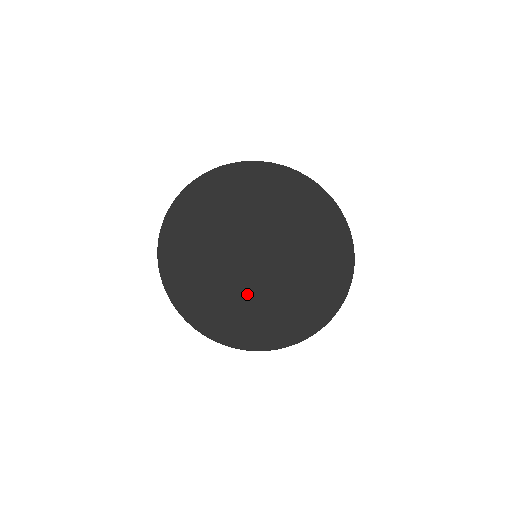
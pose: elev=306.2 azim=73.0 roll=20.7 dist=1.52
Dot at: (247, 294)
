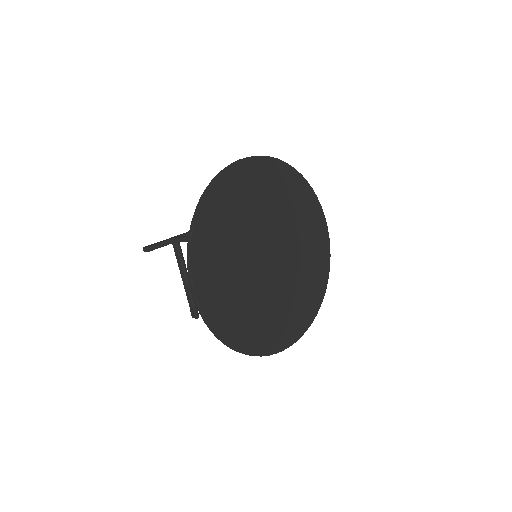
Dot at: (264, 302)
